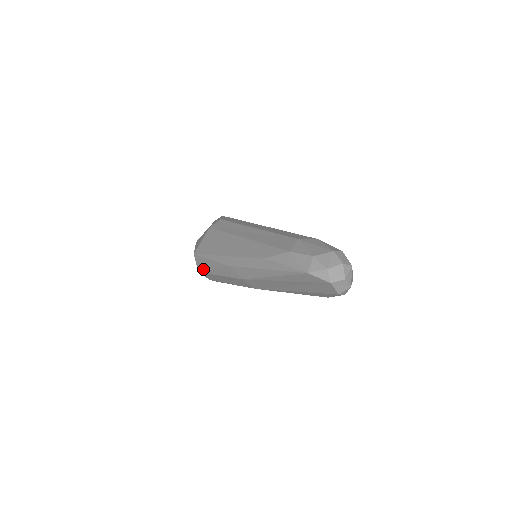
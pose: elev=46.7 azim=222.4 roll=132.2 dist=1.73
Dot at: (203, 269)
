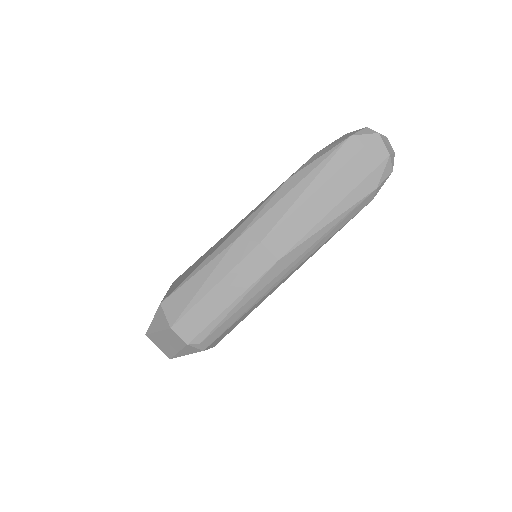
Dot at: (182, 308)
